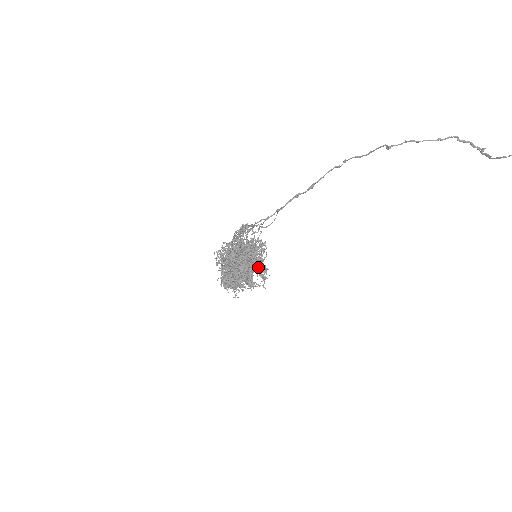
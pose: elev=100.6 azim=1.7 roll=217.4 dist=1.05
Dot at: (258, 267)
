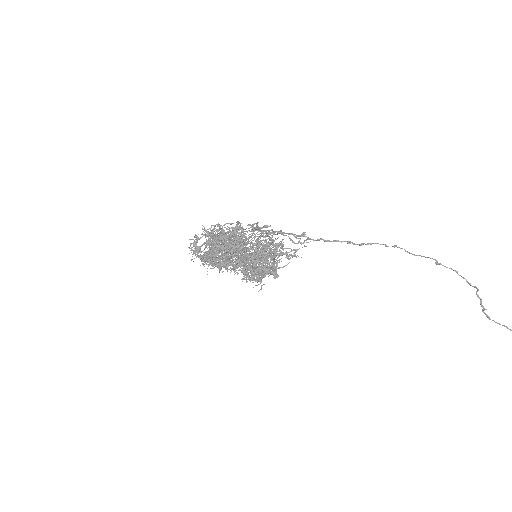
Dot at: (275, 269)
